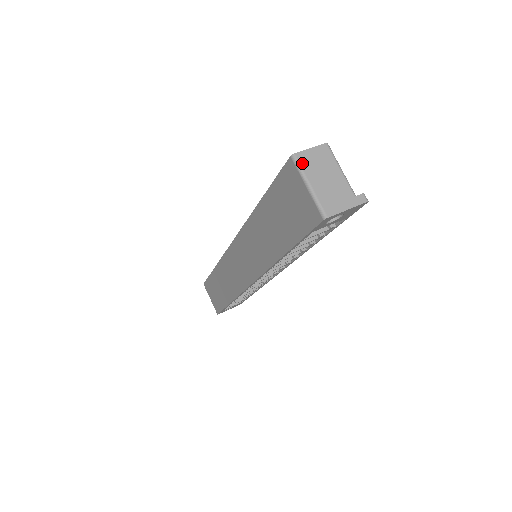
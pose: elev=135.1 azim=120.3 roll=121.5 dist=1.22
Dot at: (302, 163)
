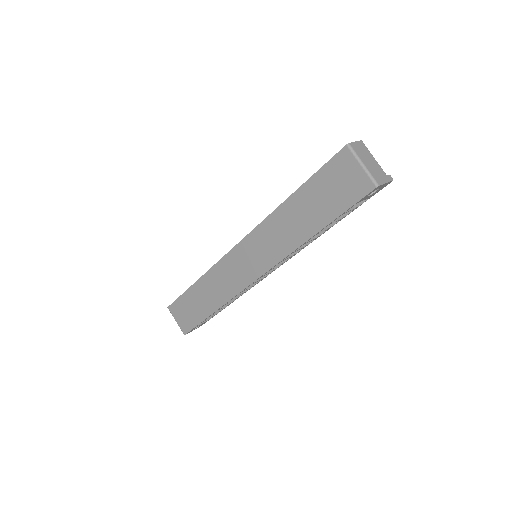
Dot at: (355, 150)
